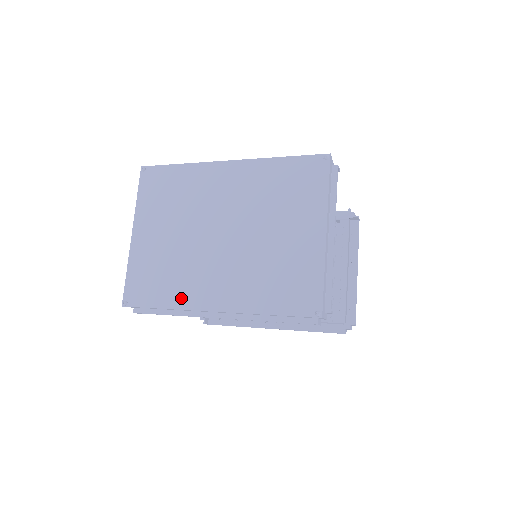
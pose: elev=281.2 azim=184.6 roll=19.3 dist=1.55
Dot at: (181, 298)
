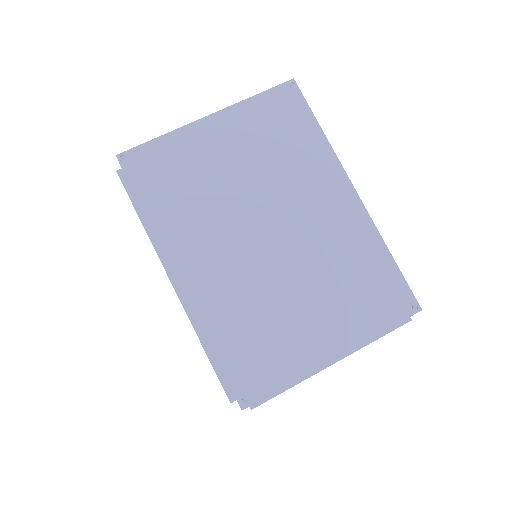
Dot at: (169, 228)
